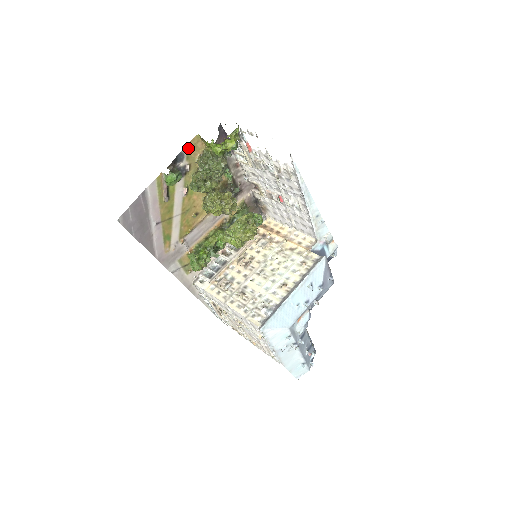
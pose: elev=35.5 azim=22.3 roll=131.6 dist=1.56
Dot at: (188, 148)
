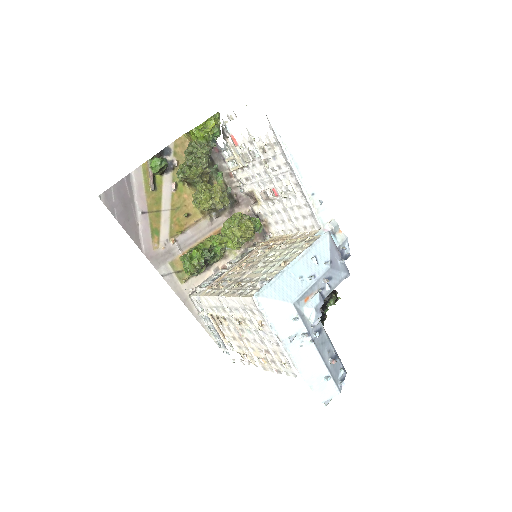
Dot at: (175, 145)
